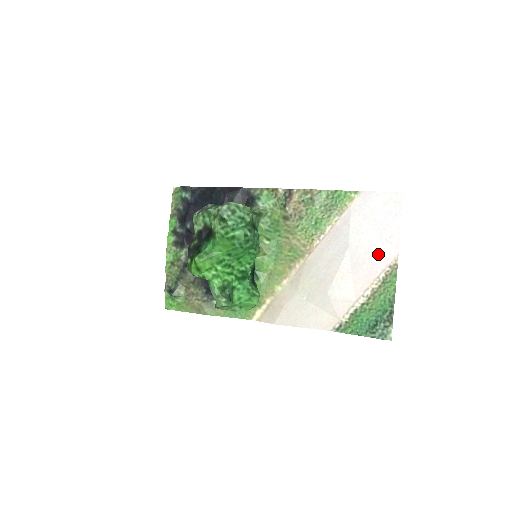
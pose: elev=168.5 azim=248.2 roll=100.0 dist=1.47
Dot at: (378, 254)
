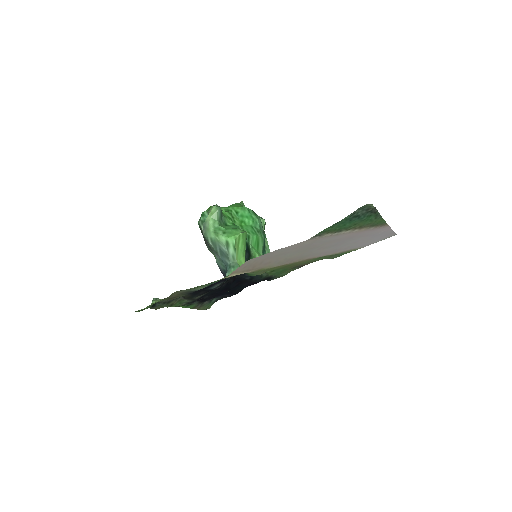
Dot at: (370, 233)
